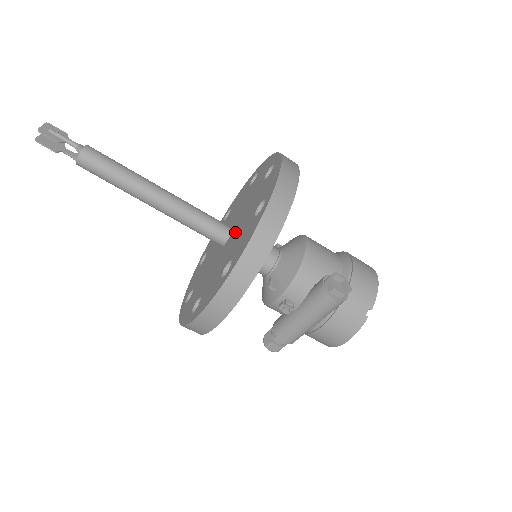
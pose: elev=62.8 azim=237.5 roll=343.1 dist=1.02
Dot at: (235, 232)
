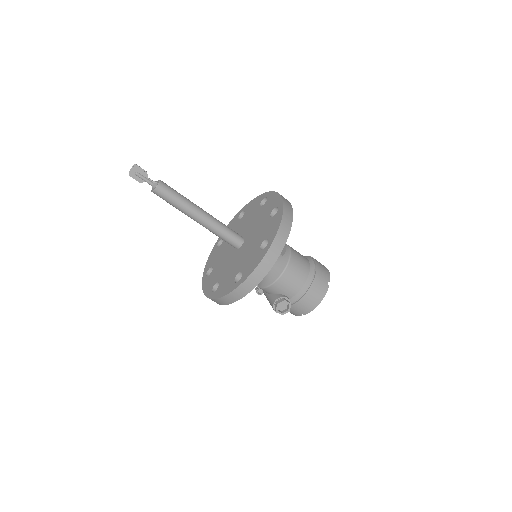
Dot at: (237, 256)
